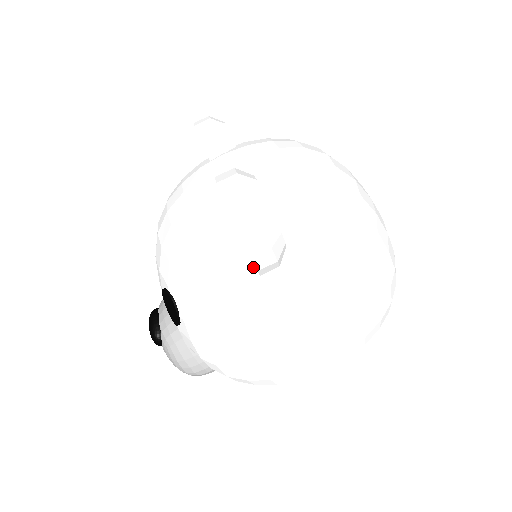
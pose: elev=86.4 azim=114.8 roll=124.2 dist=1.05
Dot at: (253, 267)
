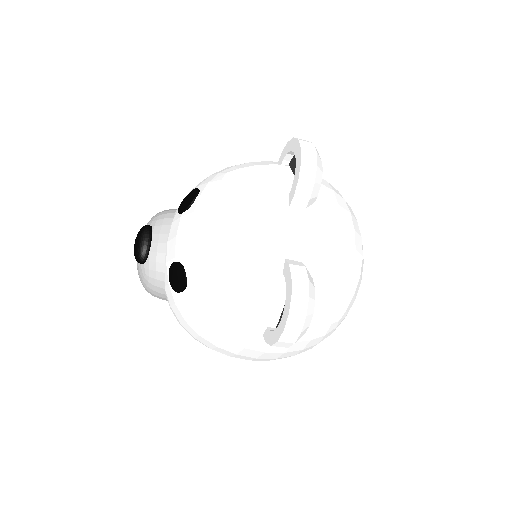
Dot at: (263, 330)
